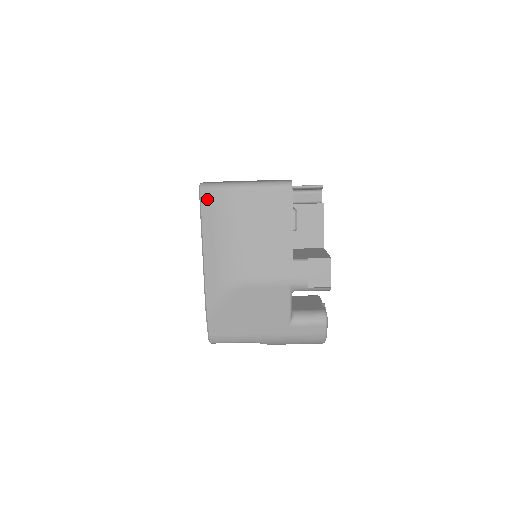
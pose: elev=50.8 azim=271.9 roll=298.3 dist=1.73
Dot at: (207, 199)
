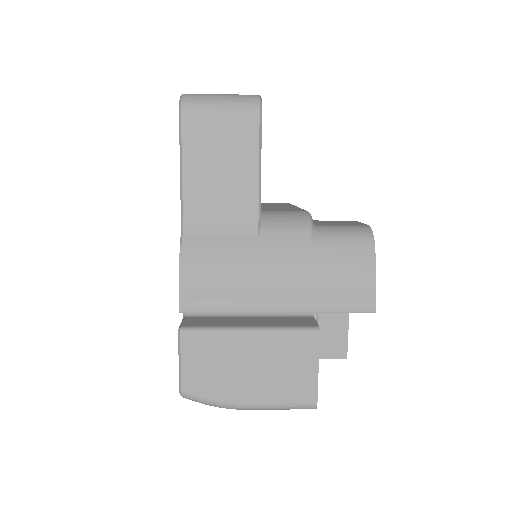
Dot at: occluded
